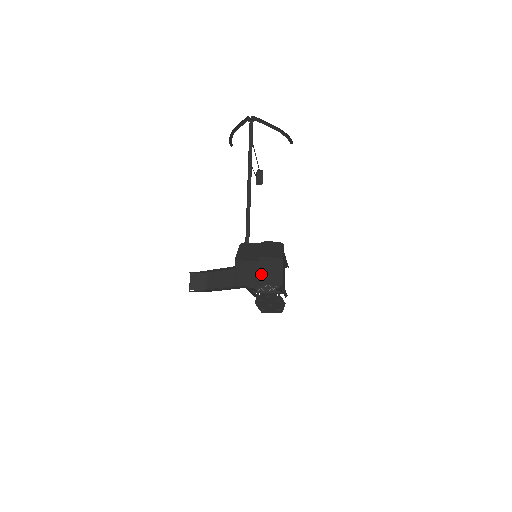
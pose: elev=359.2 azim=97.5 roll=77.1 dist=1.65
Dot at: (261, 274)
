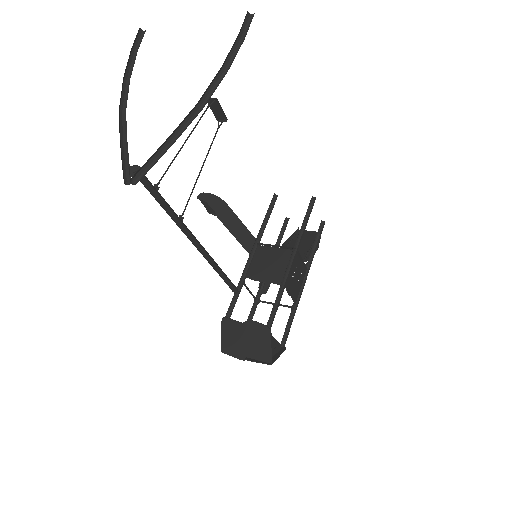
Dot at: occluded
